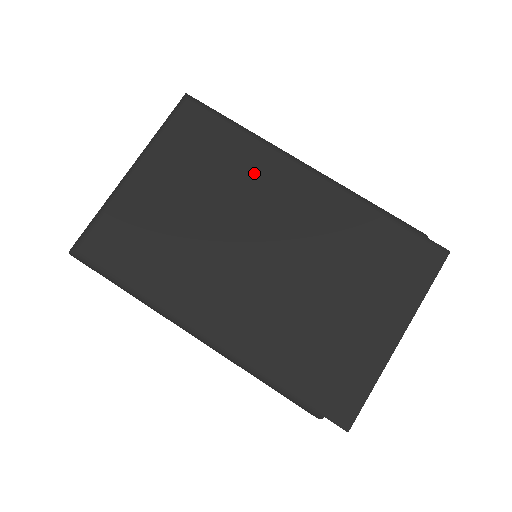
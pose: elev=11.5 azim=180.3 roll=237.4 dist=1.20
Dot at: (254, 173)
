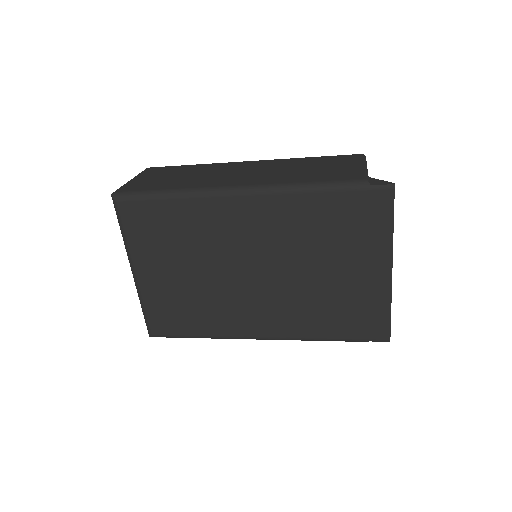
Dot at: (206, 223)
